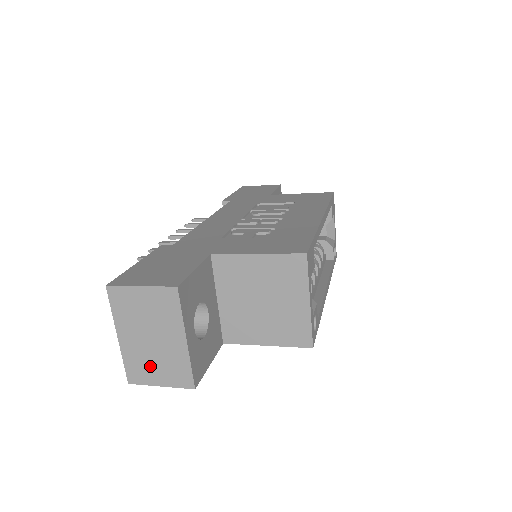
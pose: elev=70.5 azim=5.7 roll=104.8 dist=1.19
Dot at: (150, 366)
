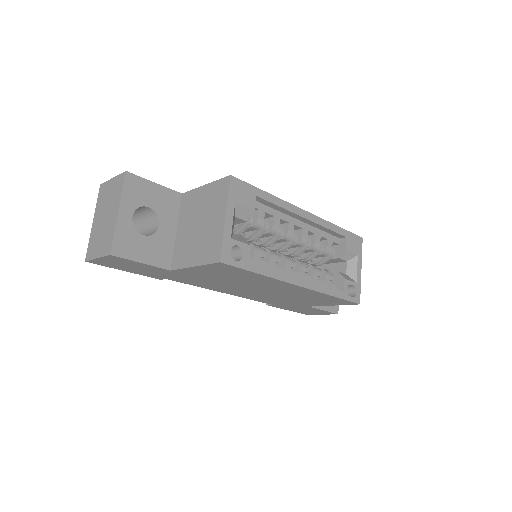
Dot at: (98, 241)
